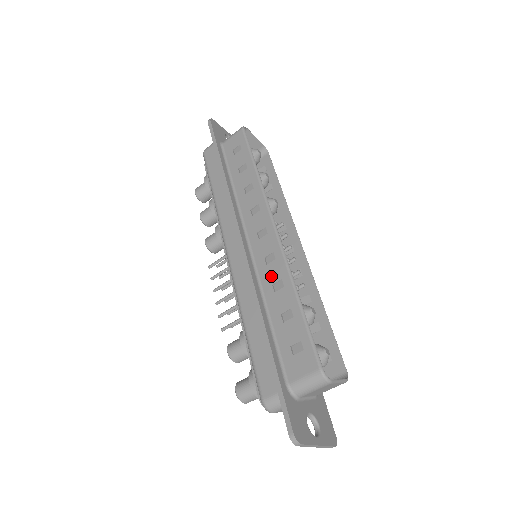
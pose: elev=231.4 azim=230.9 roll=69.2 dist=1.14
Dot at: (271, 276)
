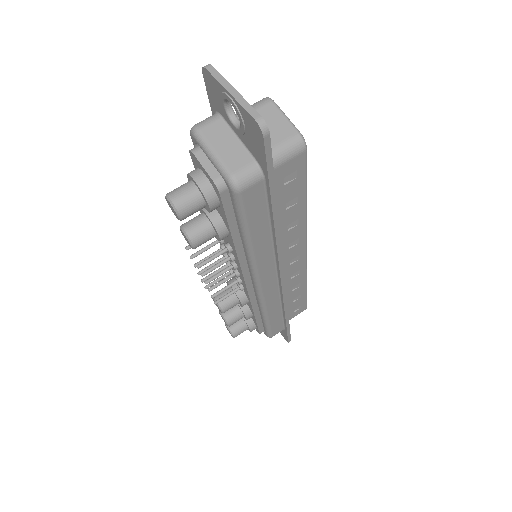
Dot at: occluded
